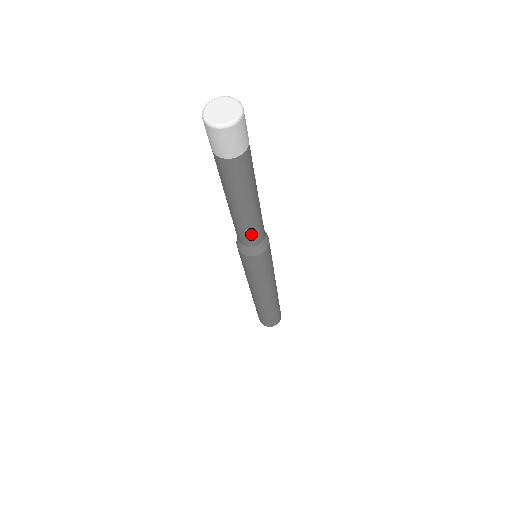
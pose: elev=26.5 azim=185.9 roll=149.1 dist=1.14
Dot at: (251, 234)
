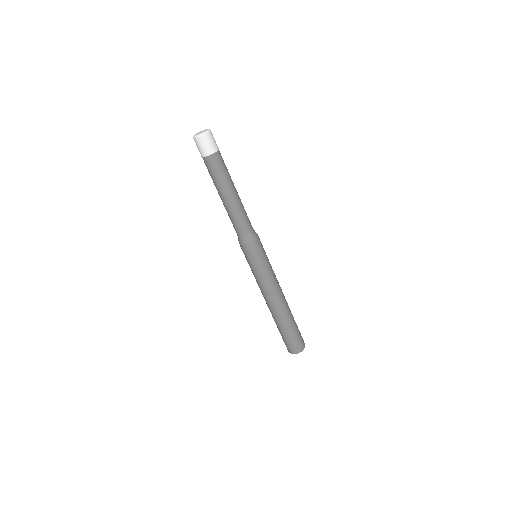
Dot at: (237, 222)
